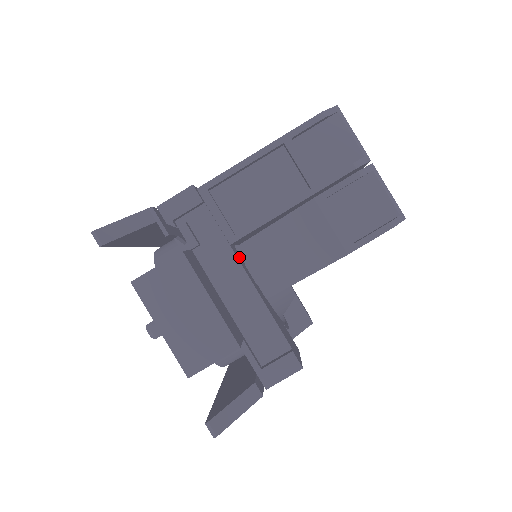
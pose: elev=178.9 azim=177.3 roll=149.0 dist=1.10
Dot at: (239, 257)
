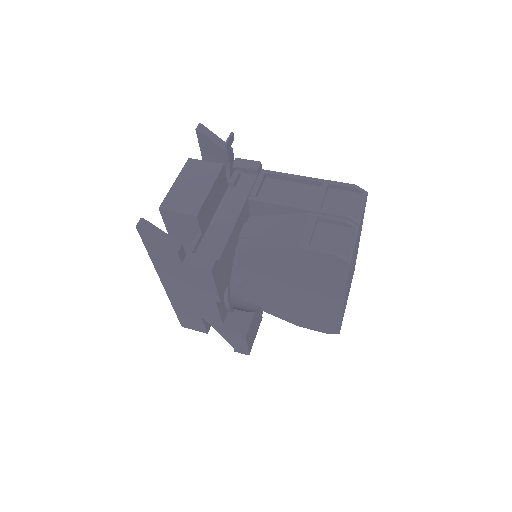
Dot at: (246, 214)
